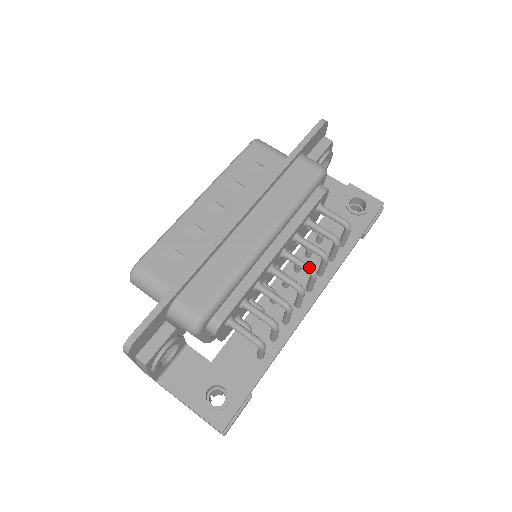
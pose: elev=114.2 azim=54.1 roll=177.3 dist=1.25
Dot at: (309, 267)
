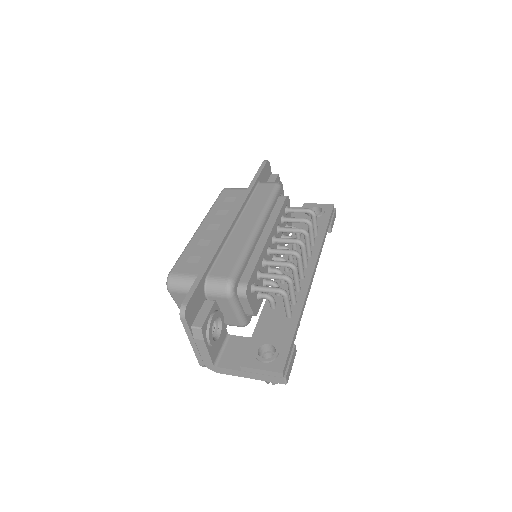
Dot at: (296, 239)
